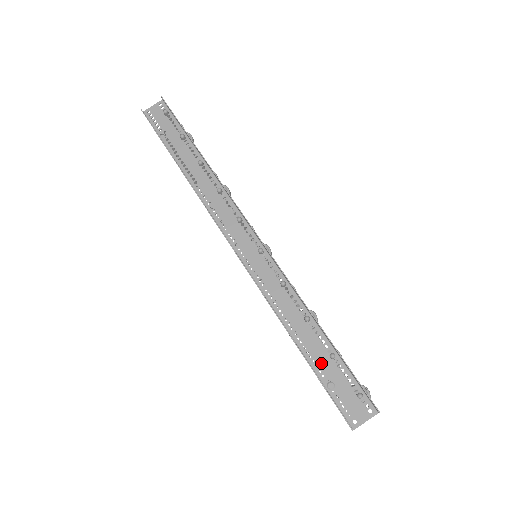
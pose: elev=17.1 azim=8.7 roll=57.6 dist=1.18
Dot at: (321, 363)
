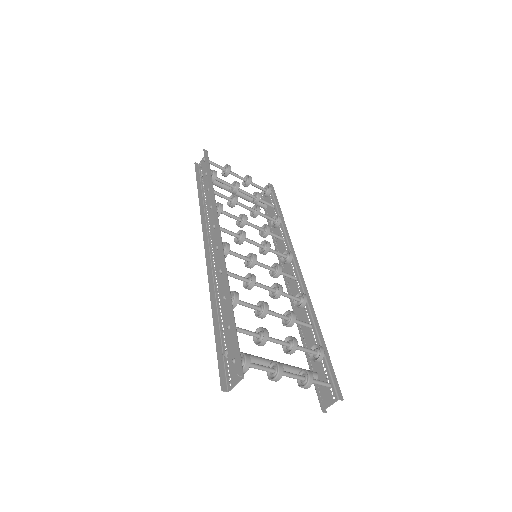
Dot at: (226, 334)
